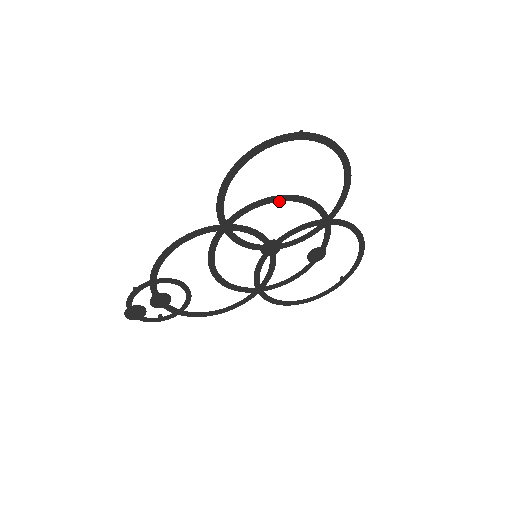
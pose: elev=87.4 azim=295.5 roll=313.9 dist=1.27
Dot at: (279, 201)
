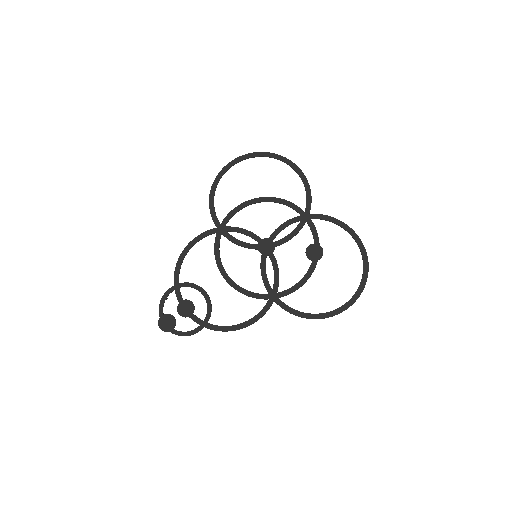
Dot at: occluded
